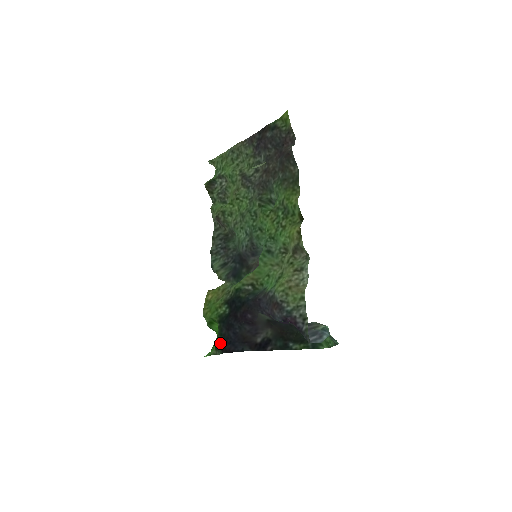
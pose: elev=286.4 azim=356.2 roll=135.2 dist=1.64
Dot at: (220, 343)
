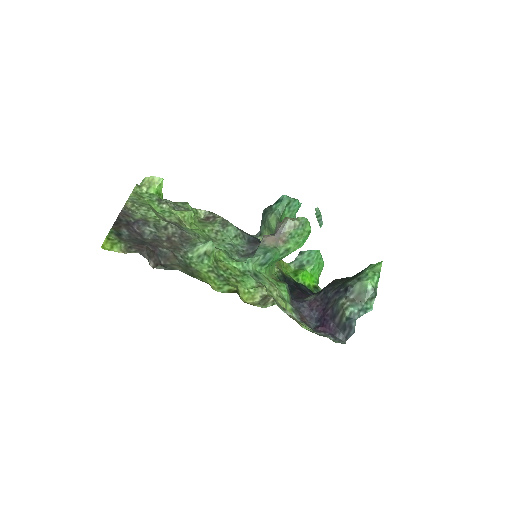
Dot at: occluded
